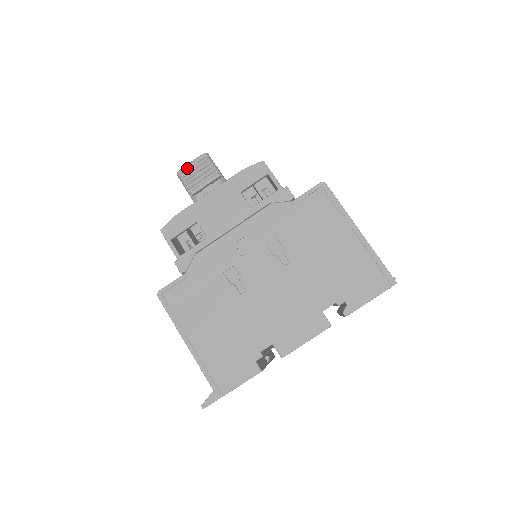
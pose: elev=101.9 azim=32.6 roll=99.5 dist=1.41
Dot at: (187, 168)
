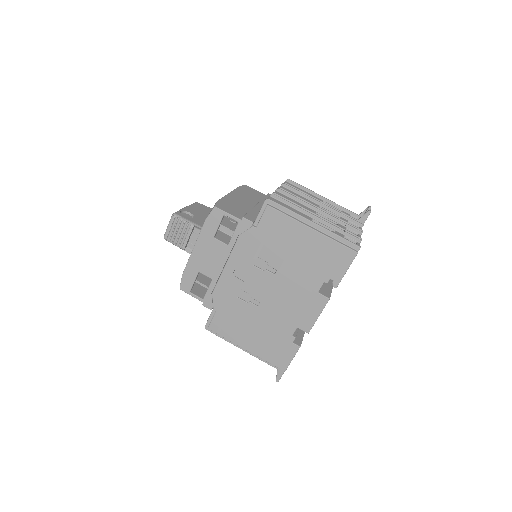
Dot at: (168, 232)
